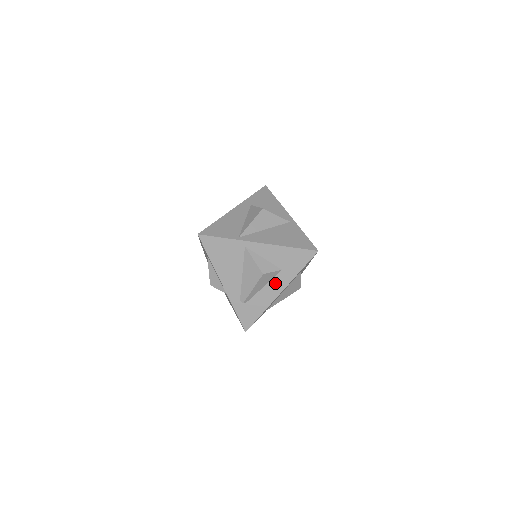
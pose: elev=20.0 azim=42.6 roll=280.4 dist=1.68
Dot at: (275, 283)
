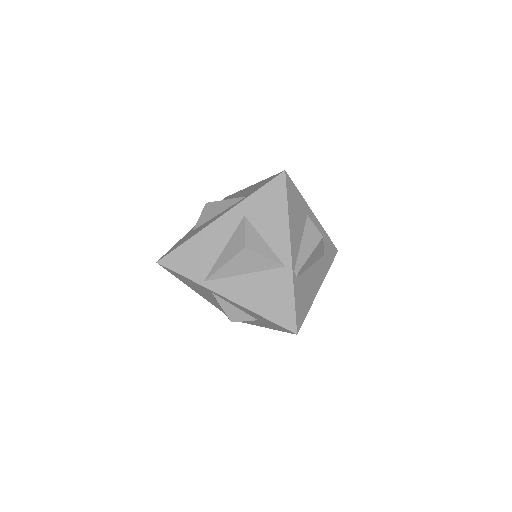
Dot at: occluded
